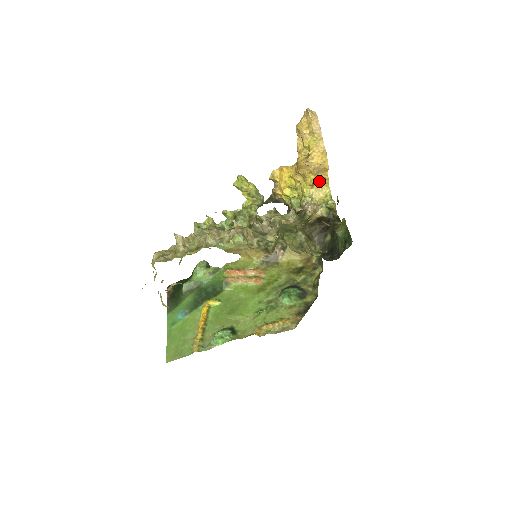
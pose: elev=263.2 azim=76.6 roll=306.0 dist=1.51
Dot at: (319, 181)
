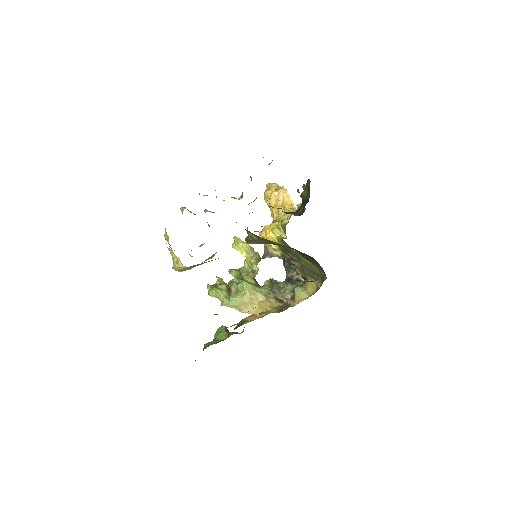
Dot at: (288, 208)
